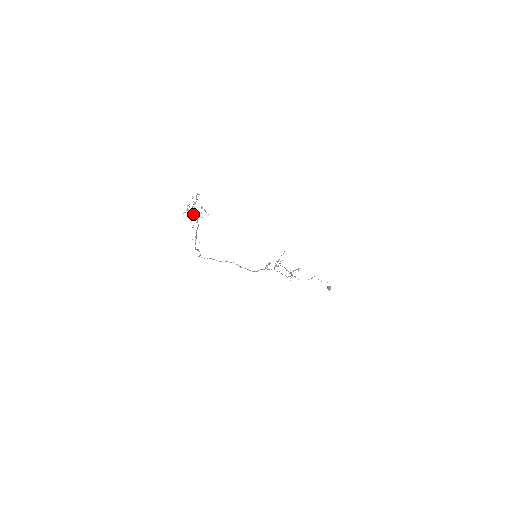
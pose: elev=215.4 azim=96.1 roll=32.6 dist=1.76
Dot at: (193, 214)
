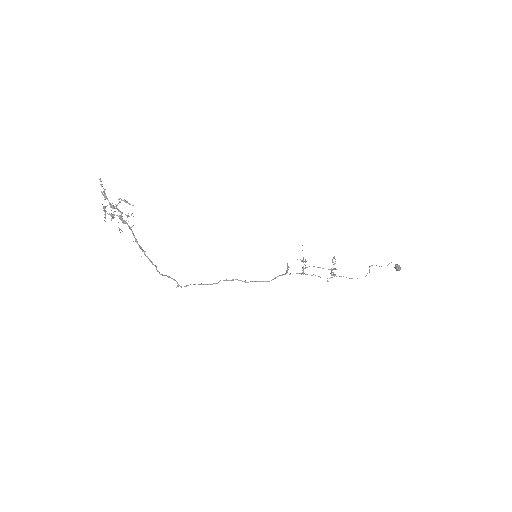
Dot at: occluded
